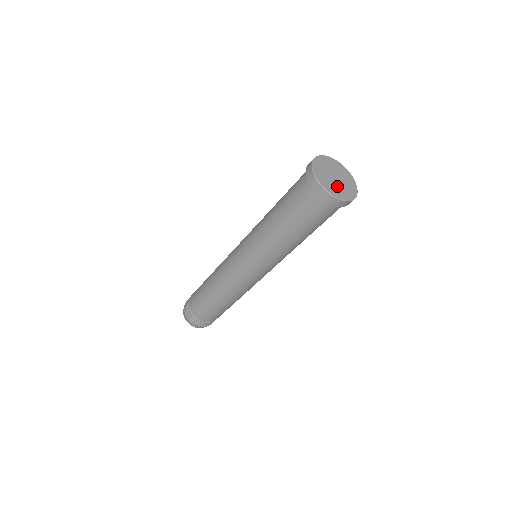
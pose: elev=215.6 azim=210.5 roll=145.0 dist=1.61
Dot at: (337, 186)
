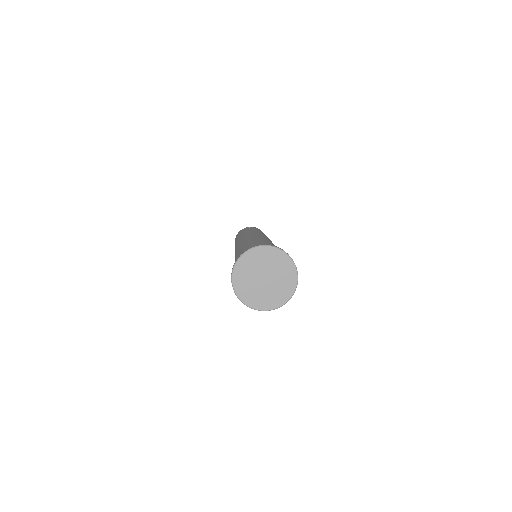
Dot at: (262, 292)
